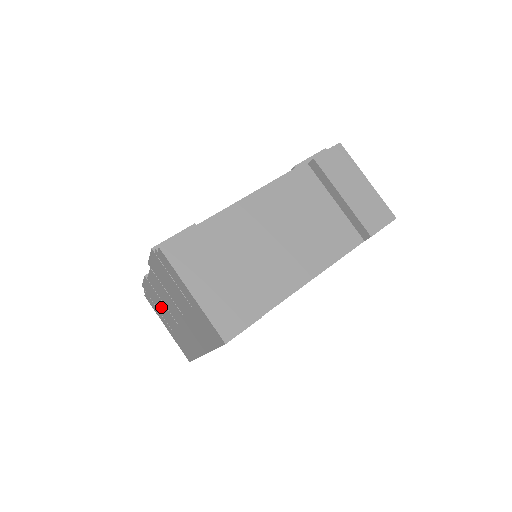
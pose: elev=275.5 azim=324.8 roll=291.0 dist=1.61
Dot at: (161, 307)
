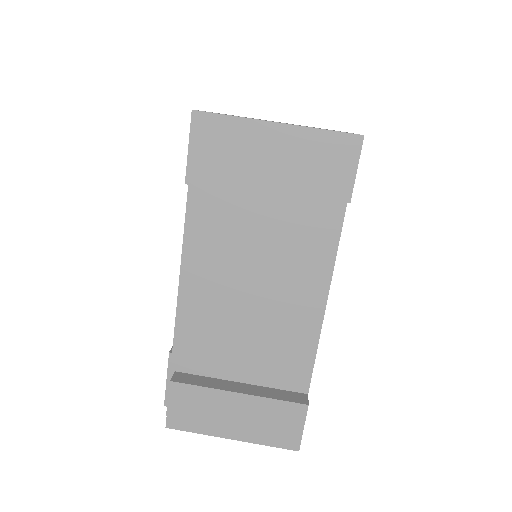
Dot at: occluded
